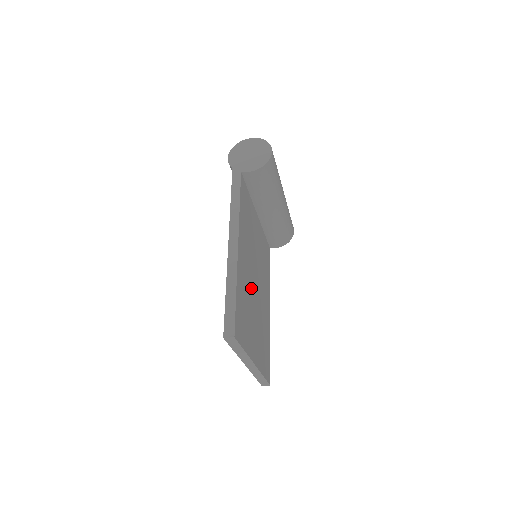
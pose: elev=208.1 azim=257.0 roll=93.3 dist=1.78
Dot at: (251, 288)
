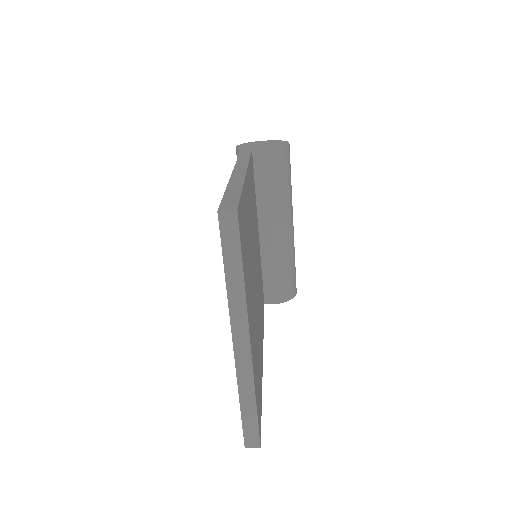
Dot at: (252, 256)
